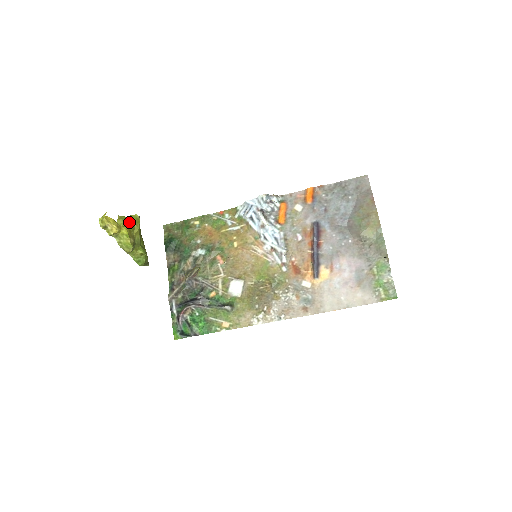
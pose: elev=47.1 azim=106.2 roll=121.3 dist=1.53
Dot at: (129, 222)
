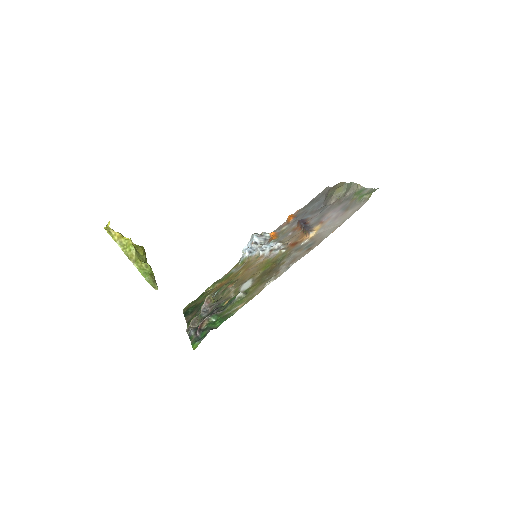
Dot at: occluded
